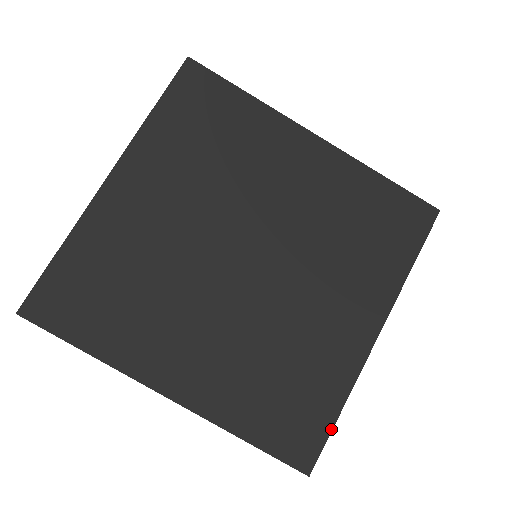
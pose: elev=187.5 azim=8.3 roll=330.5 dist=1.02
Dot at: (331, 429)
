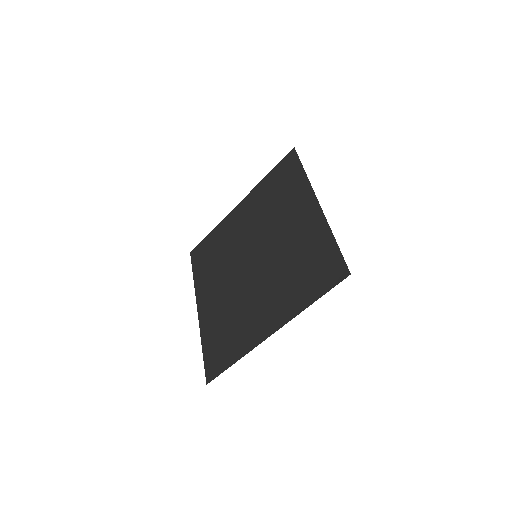
Dot at: (339, 249)
